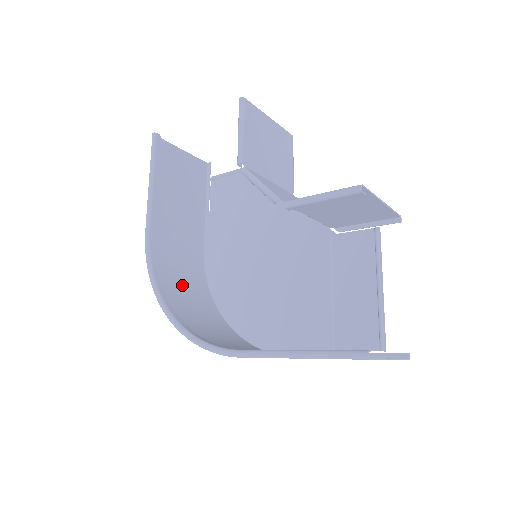
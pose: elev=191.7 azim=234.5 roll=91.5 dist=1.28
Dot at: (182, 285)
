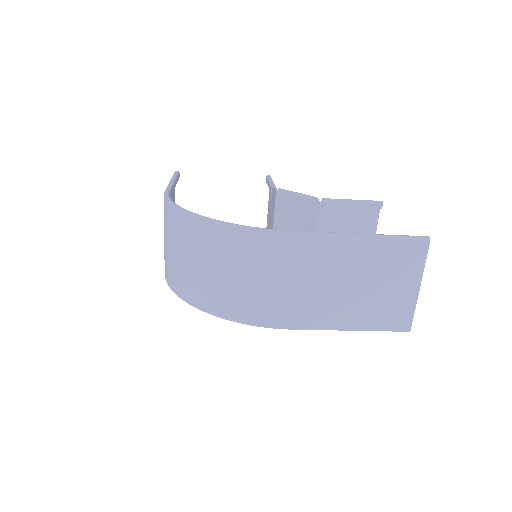
Dot at: (172, 248)
